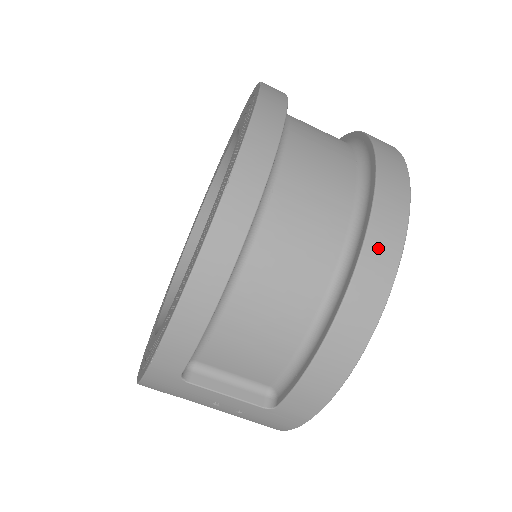
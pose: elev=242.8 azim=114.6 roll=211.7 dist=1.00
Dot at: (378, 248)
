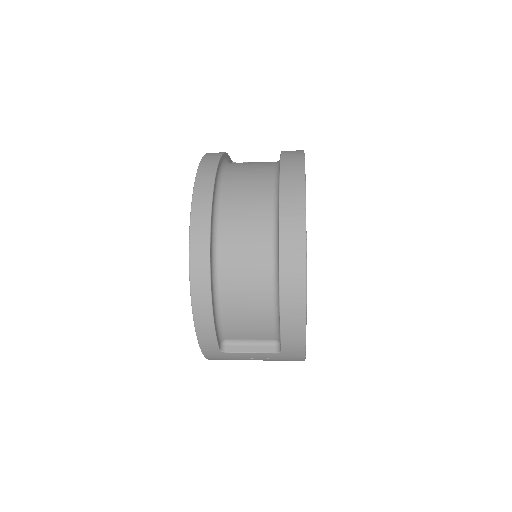
Dot at: (289, 245)
